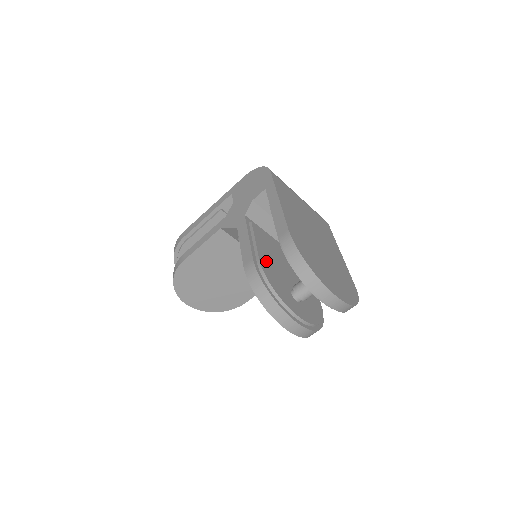
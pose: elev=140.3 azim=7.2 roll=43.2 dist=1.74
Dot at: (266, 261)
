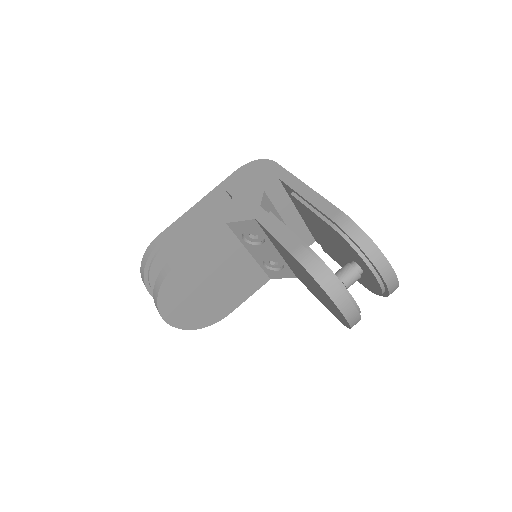
Dot at: occluded
